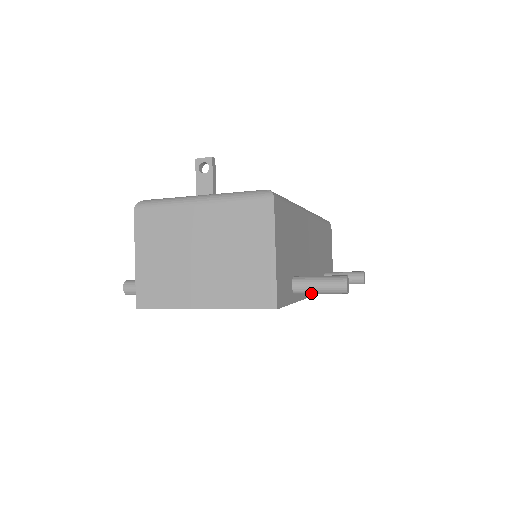
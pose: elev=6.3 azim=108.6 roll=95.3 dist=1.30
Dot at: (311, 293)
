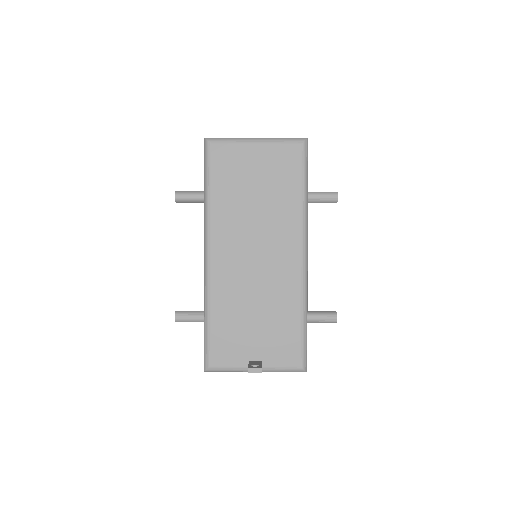
Dot at: occluded
